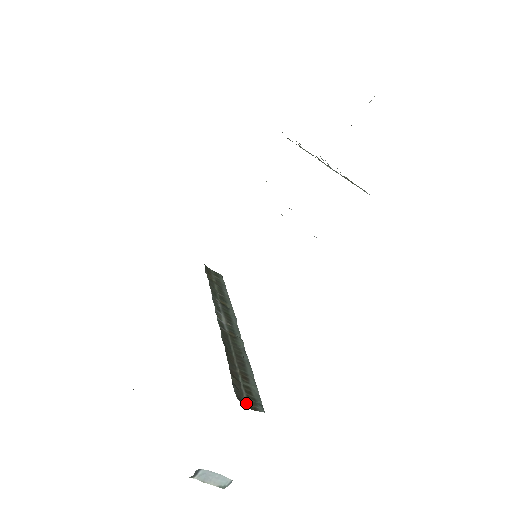
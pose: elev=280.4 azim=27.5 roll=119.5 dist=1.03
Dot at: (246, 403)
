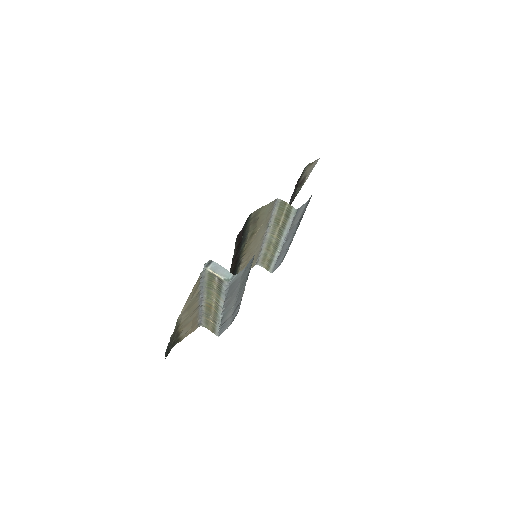
Dot at: occluded
